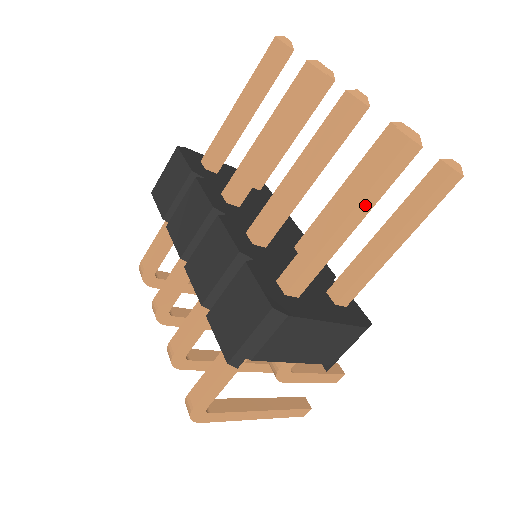
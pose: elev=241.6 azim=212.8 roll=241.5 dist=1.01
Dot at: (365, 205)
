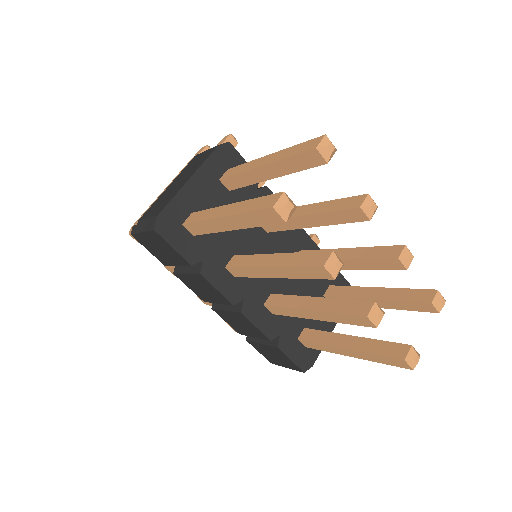
Dot at: occluded
